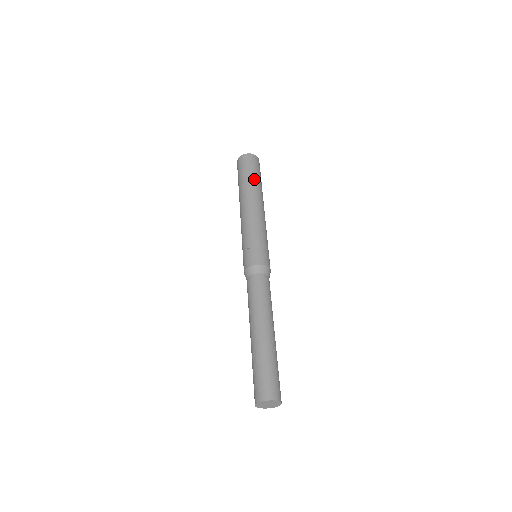
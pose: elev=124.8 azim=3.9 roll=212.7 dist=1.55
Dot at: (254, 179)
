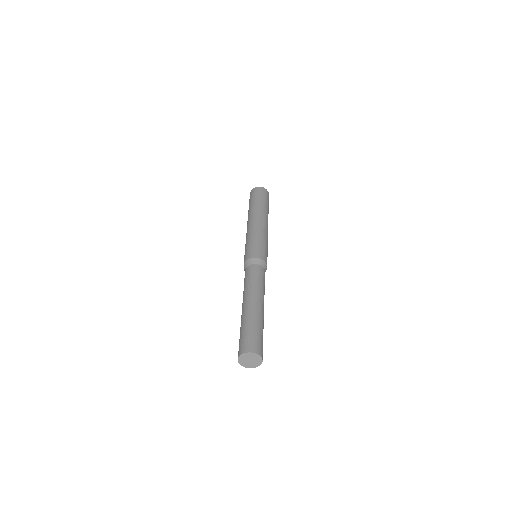
Dot at: (260, 202)
